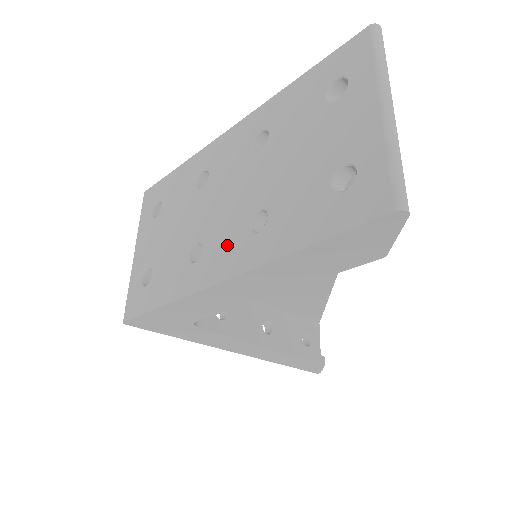
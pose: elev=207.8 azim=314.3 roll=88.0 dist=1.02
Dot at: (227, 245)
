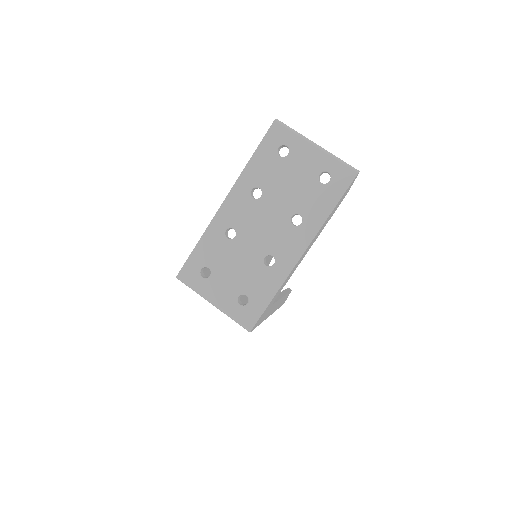
Dot at: (288, 241)
